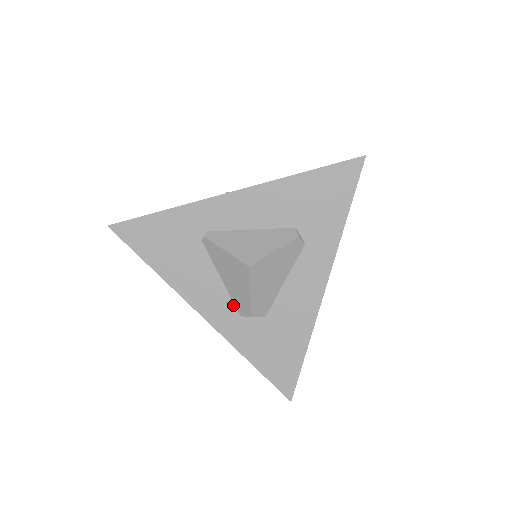
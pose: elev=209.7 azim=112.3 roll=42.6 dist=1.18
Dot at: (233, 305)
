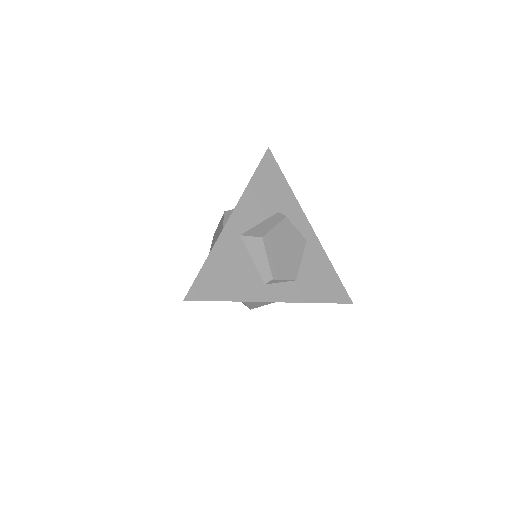
Dot at: occluded
